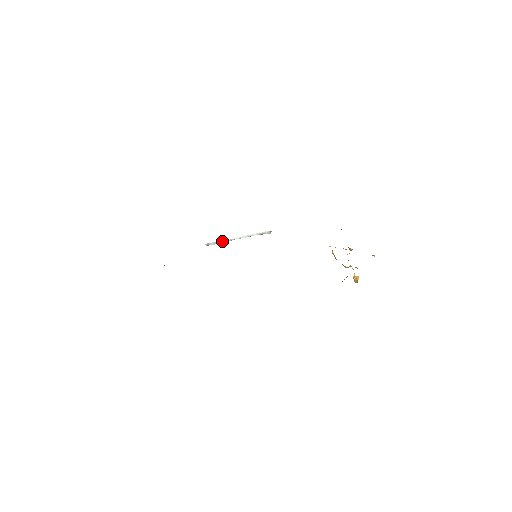
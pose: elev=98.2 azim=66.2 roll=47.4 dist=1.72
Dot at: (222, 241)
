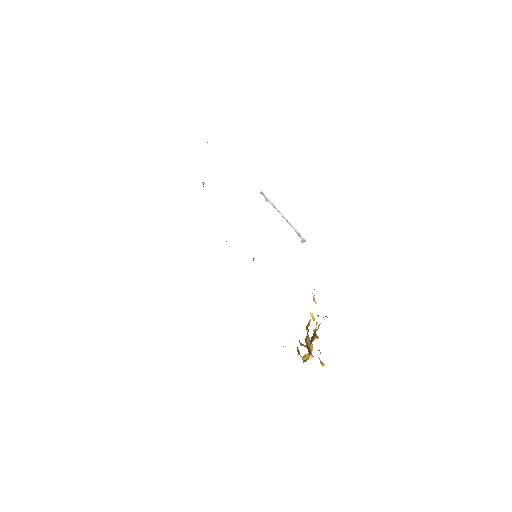
Dot at: (272, 204)
